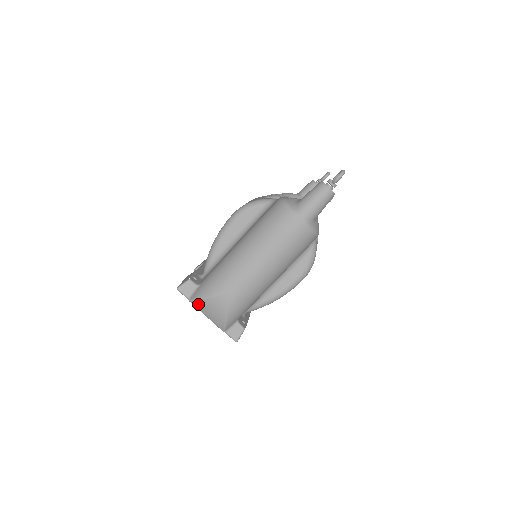
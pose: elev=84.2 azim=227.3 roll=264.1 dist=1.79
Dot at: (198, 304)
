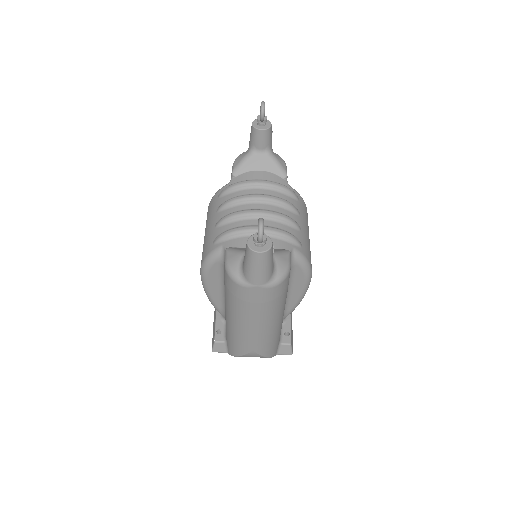
Dot at: occluded
